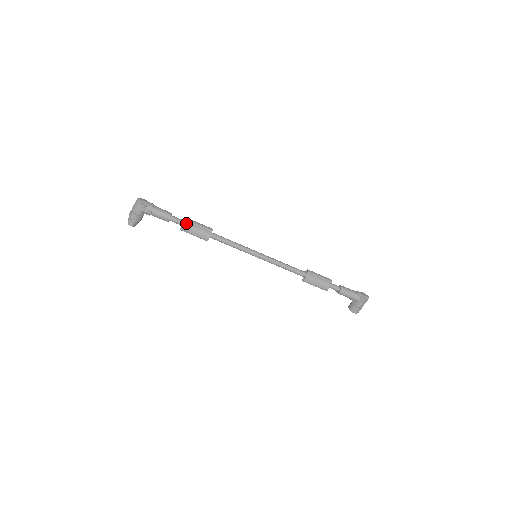
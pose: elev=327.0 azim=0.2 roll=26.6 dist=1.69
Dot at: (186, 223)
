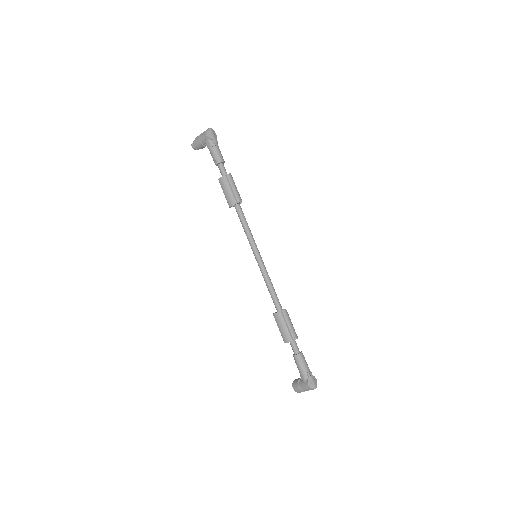
Dot at: (226, 178)
